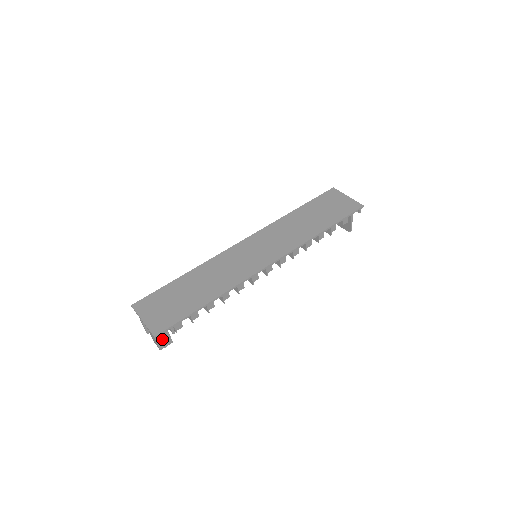
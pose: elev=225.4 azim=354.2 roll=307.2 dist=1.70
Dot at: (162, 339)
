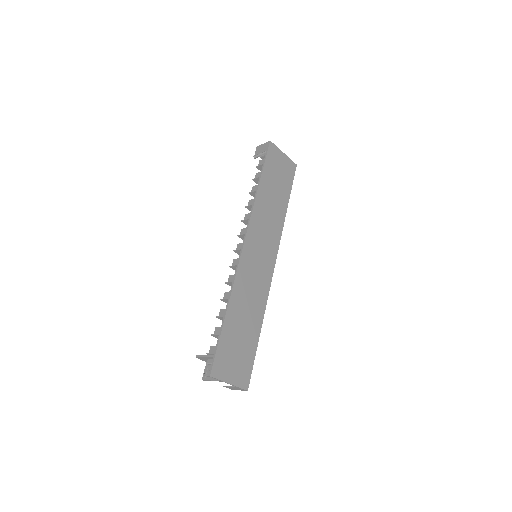
Dot at: occluded
